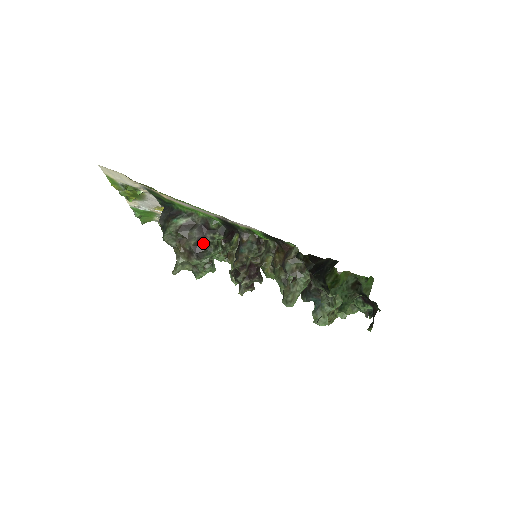
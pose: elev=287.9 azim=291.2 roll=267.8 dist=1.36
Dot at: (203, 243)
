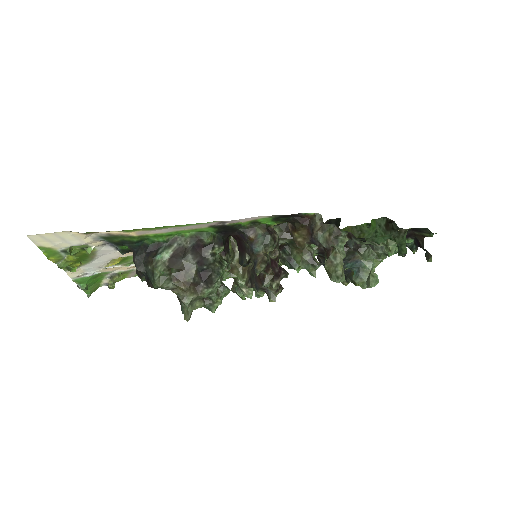
Dot at: (206, 265)
